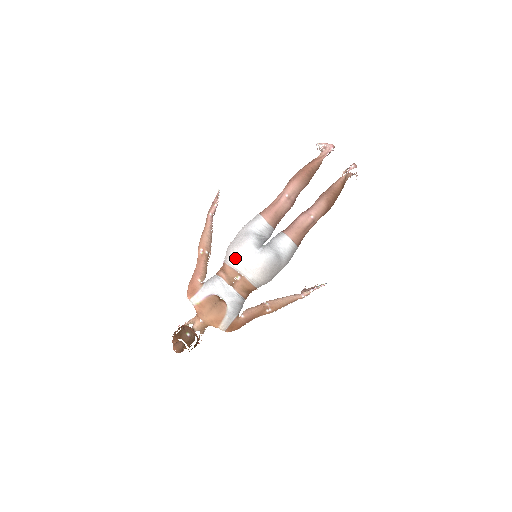
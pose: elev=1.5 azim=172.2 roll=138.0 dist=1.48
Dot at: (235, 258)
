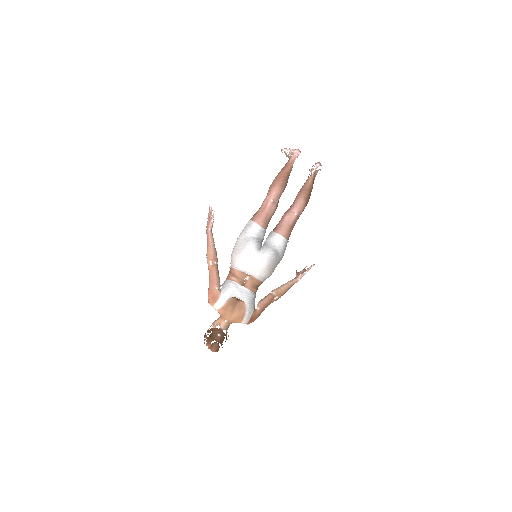
Dot at: (242, 263)
